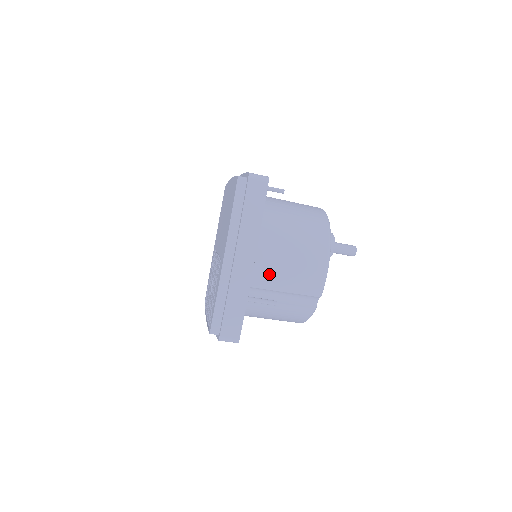
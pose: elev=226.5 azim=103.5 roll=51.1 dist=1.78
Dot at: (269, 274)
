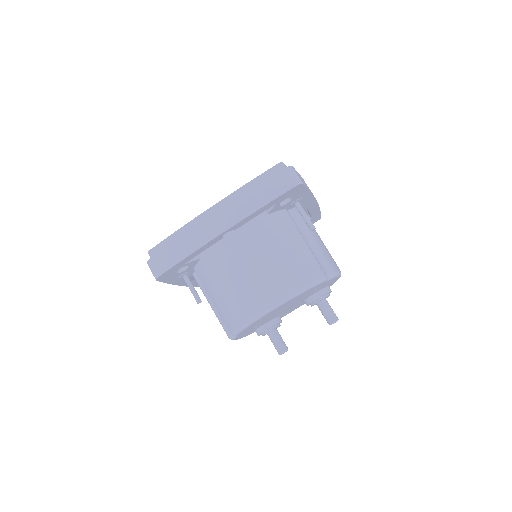
Dot at: occluded
